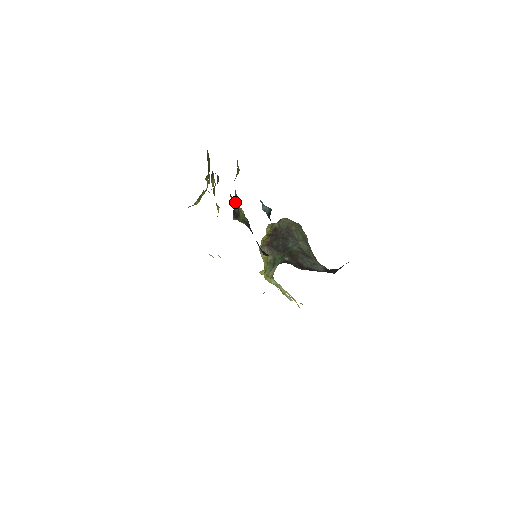
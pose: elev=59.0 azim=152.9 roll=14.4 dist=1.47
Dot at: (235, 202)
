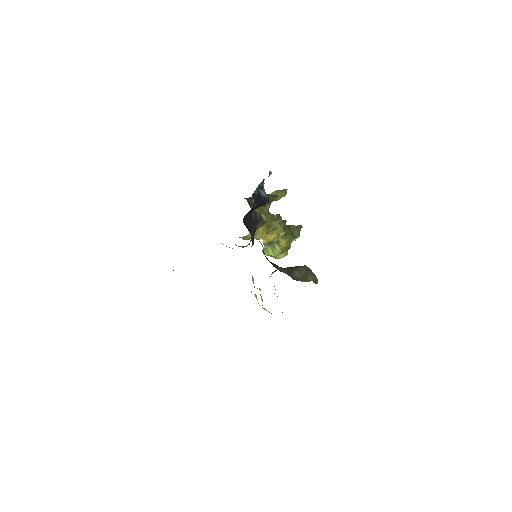
Dot at: occluded
